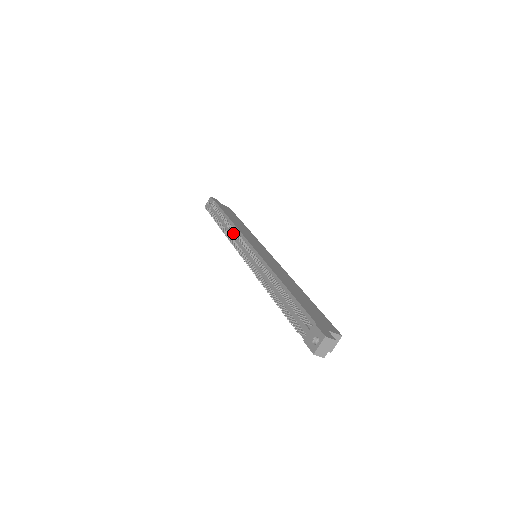
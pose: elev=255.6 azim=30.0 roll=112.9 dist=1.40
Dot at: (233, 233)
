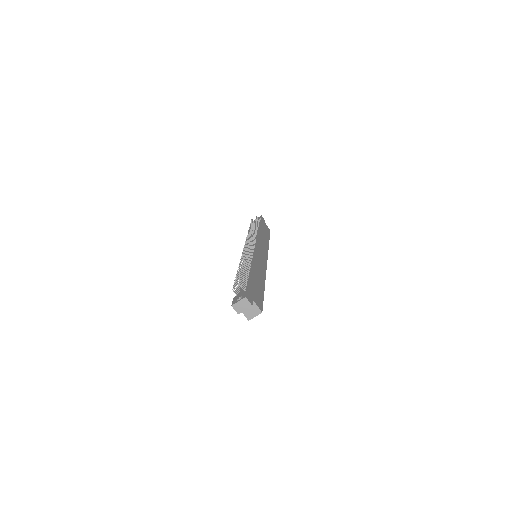
Dot at: (252, 234)
